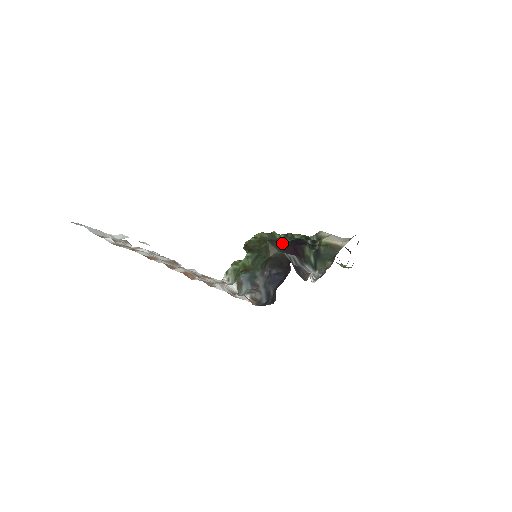
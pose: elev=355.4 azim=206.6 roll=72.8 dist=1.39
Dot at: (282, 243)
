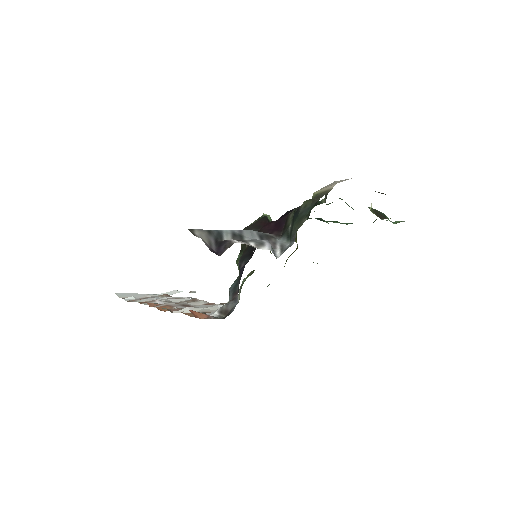
Dot at: (261, 223)
